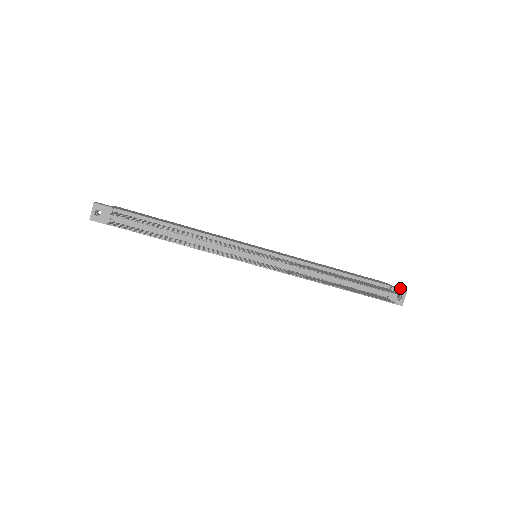
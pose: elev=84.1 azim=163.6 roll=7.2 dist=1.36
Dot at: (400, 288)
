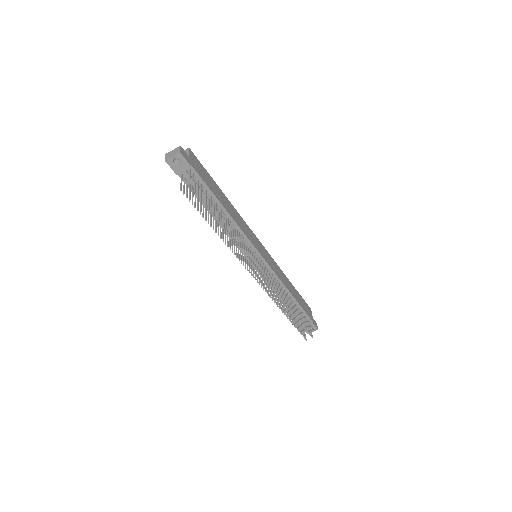
Dot at: (316, 325)
